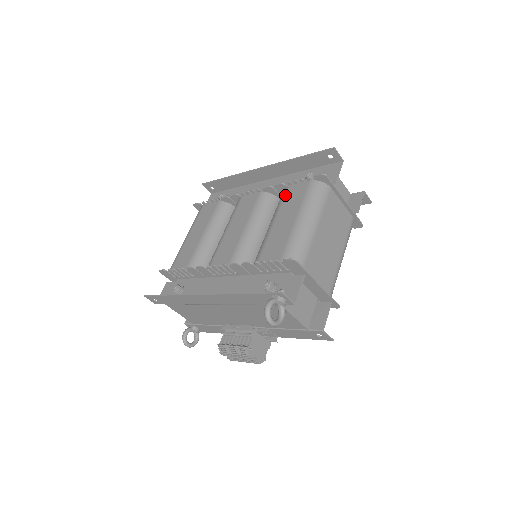
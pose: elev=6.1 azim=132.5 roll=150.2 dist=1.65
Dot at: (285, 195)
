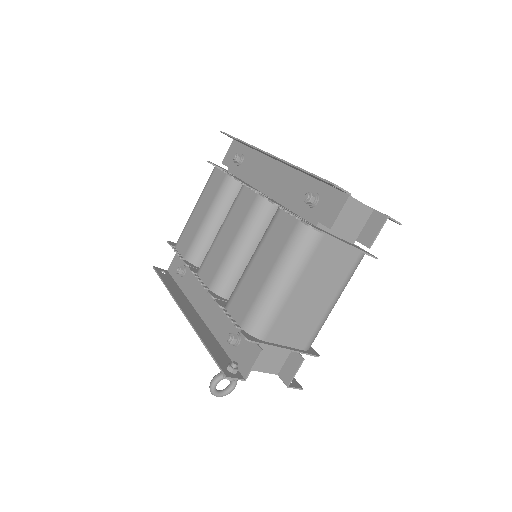
Dot at: (273, 223)
